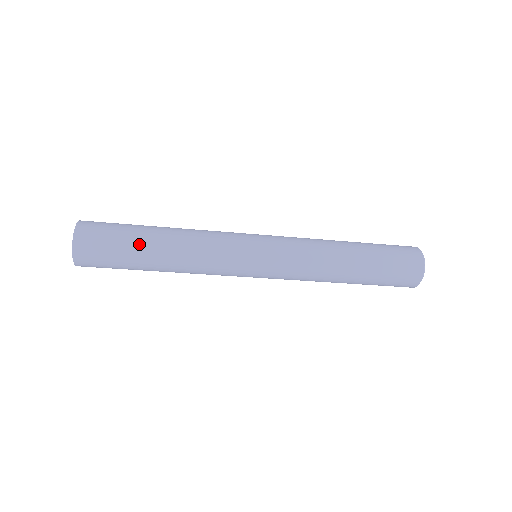
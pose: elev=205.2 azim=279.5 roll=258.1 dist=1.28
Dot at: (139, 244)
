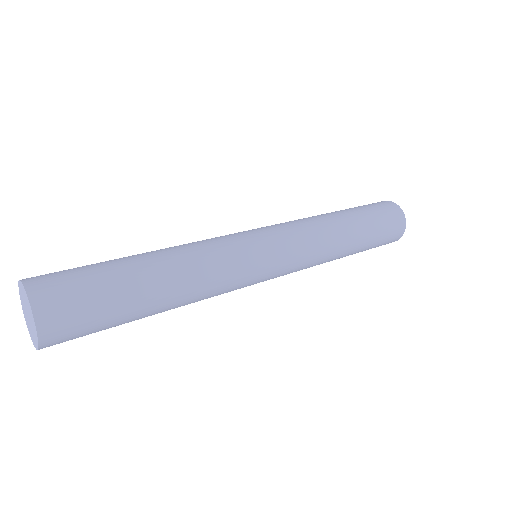
Dot at: occluded
